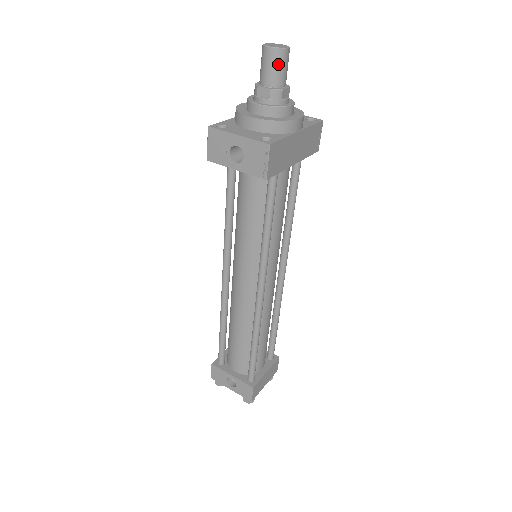
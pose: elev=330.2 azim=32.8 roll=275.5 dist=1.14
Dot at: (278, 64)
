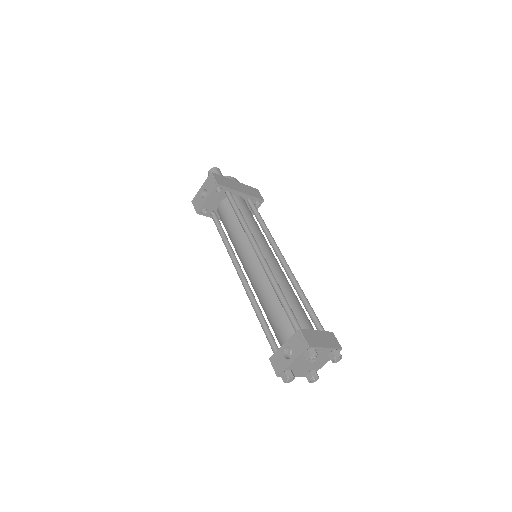
Dot at: (215, 172)
